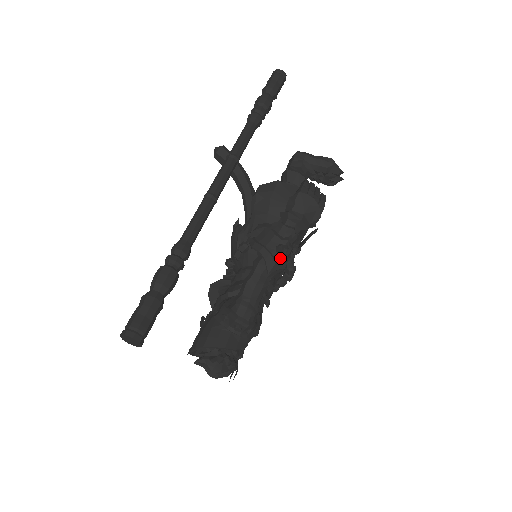
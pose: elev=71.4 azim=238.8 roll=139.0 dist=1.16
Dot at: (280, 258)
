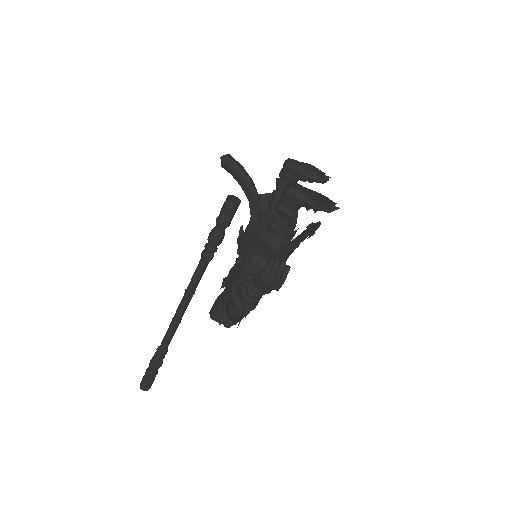
Dot at: occluded
